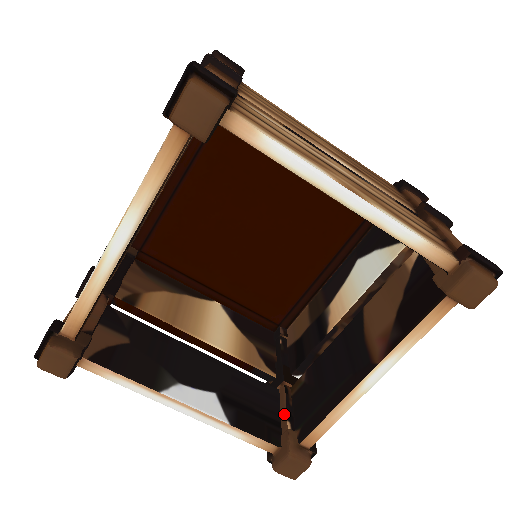
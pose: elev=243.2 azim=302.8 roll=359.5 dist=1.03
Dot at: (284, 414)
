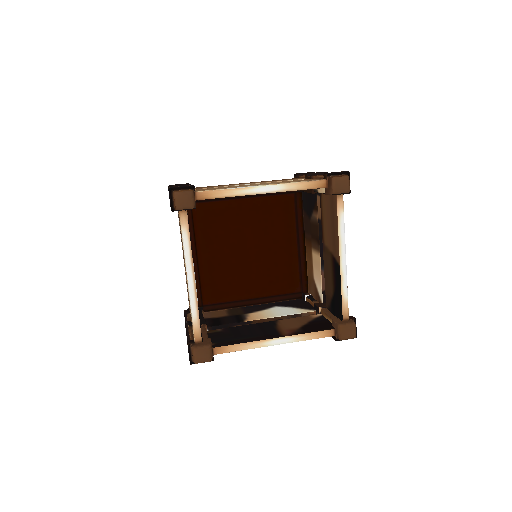
Dot at: (206, 334)
